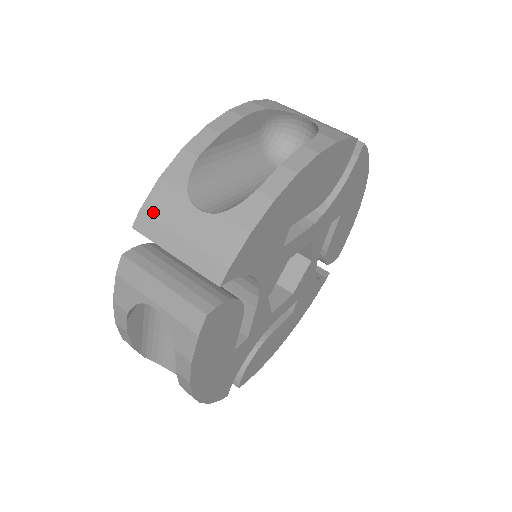
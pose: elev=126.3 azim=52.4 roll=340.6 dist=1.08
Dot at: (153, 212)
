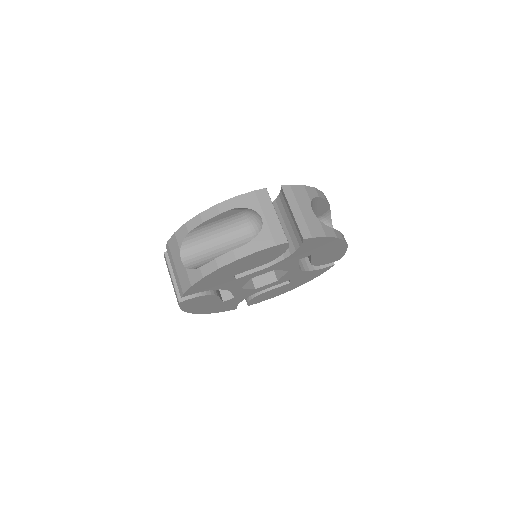
Dot at: (170, 247)
